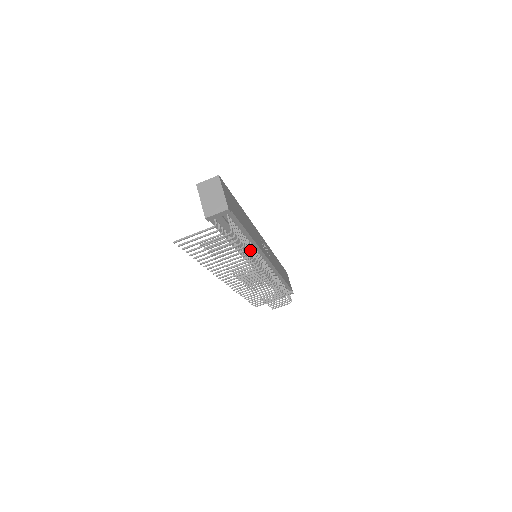
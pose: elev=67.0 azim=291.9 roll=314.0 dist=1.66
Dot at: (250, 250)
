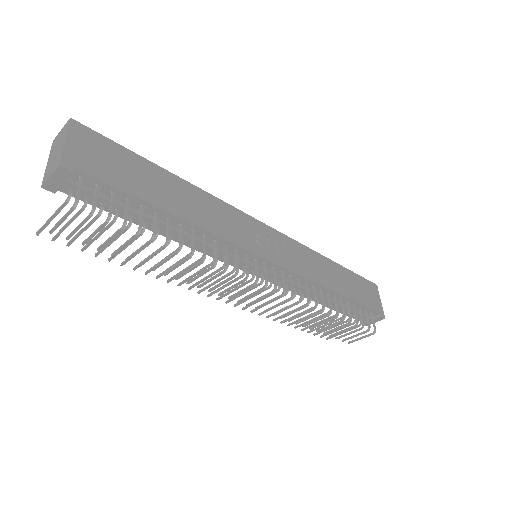
Dot at: (179, 240)
